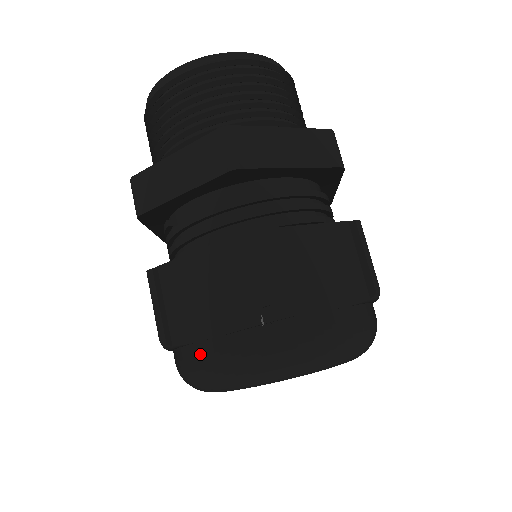
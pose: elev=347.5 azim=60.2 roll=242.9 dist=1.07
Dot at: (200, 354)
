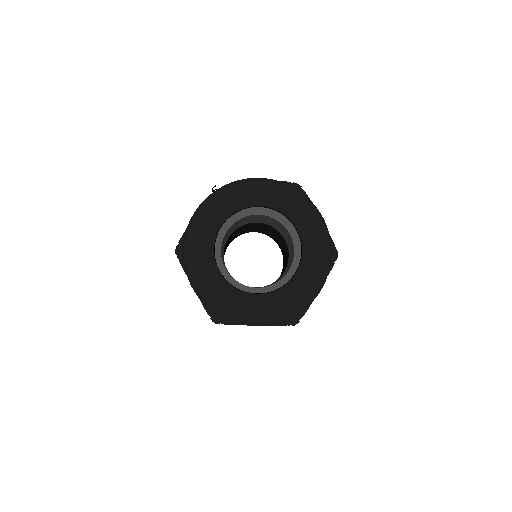
Dot at: occluded
